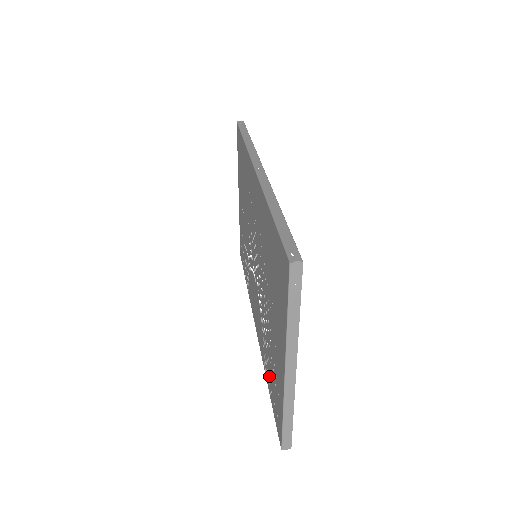
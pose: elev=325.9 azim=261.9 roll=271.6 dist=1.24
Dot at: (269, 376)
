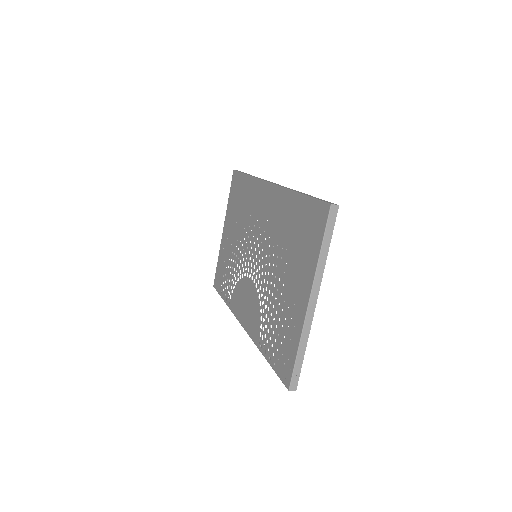
Dot at: (270, 342)
